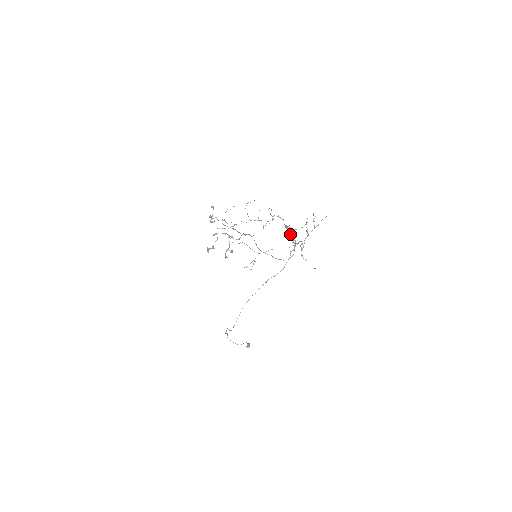
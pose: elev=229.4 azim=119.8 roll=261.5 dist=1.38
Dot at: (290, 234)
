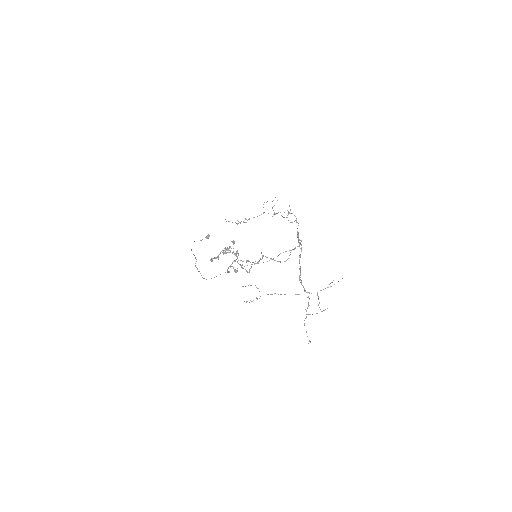
Dot at: occluded
